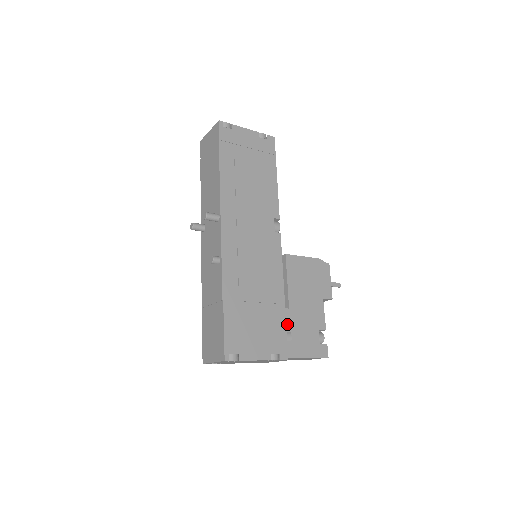
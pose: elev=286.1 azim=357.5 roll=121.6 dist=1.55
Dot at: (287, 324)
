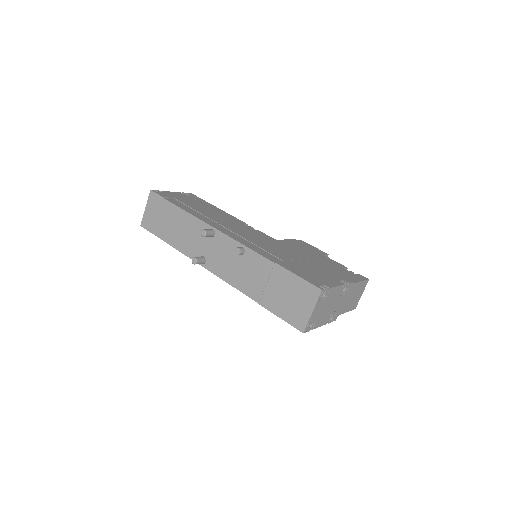
Dot at: occluded
